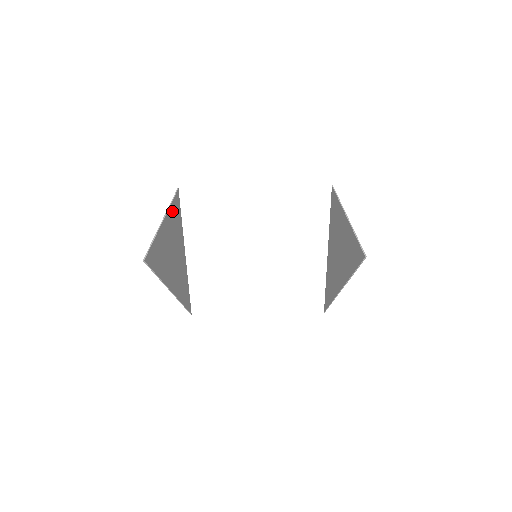
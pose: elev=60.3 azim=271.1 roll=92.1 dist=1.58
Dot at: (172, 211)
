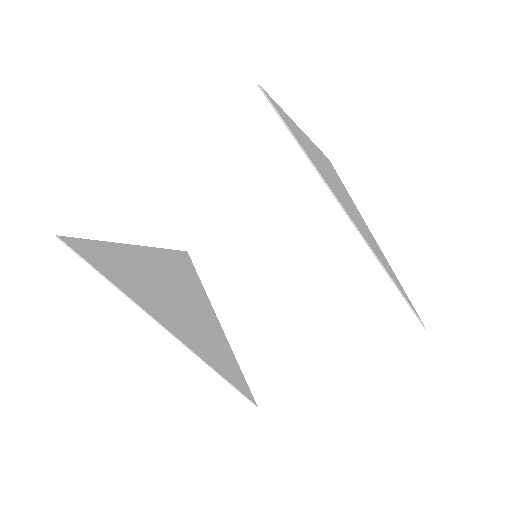
Dot at: (165, 257)
